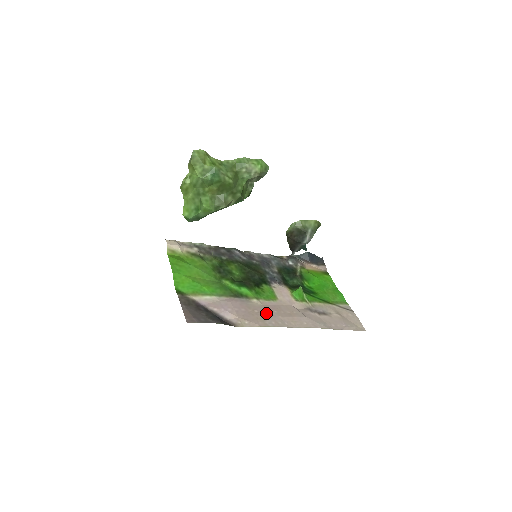
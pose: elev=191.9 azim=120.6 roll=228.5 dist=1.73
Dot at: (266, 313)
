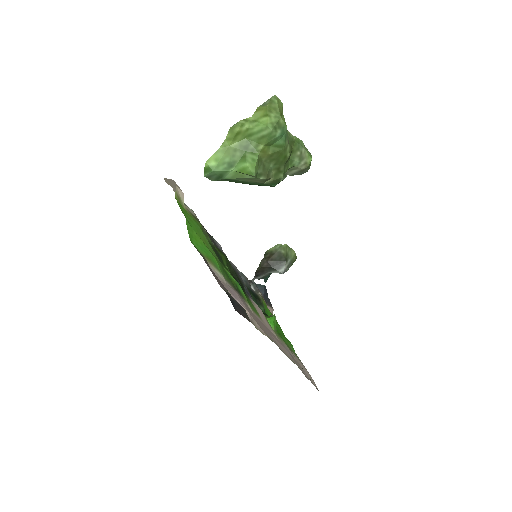
Dot at: (262, 325)
